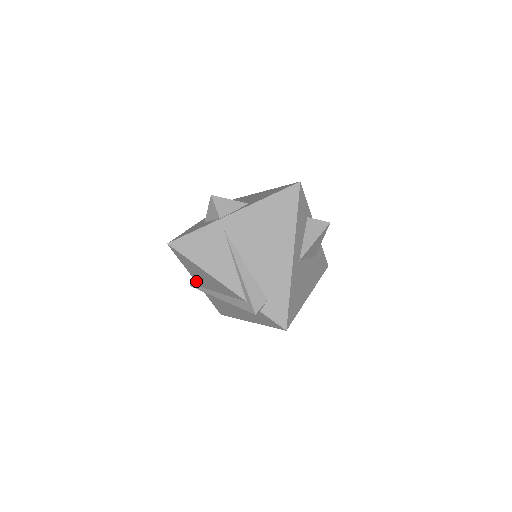
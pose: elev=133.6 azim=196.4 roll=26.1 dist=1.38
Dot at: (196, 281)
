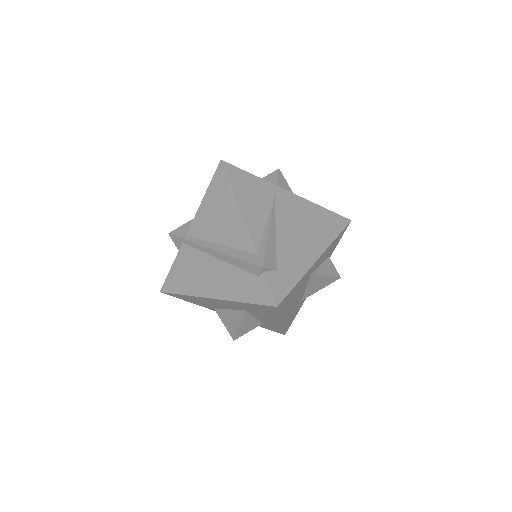
Dot at: (192, 225)
